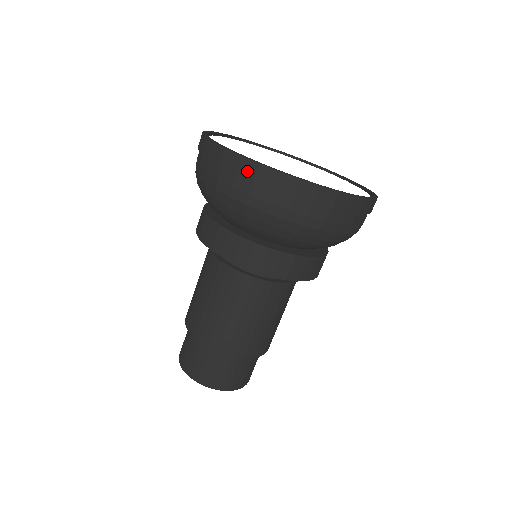
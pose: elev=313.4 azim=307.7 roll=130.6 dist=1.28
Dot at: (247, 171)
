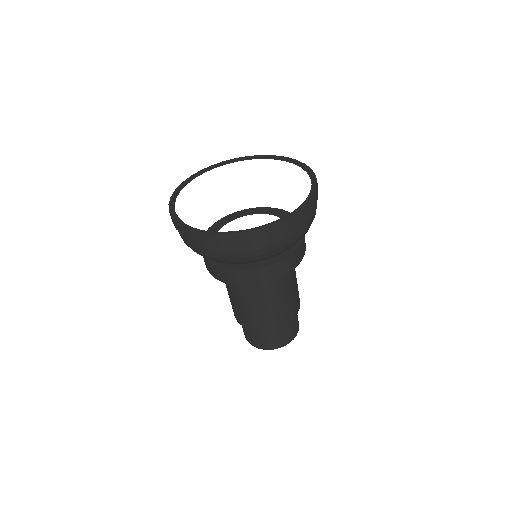
Dot at: (179, 229)
